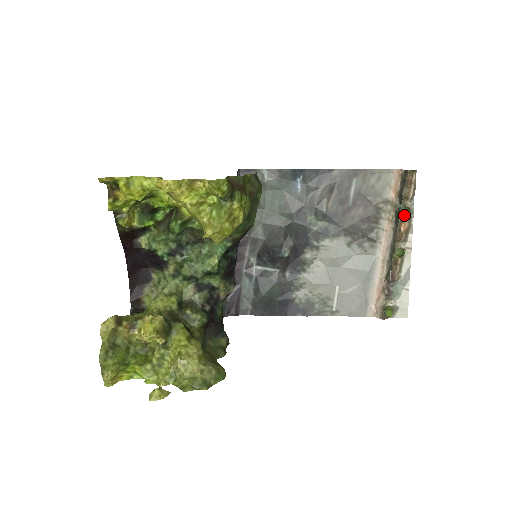
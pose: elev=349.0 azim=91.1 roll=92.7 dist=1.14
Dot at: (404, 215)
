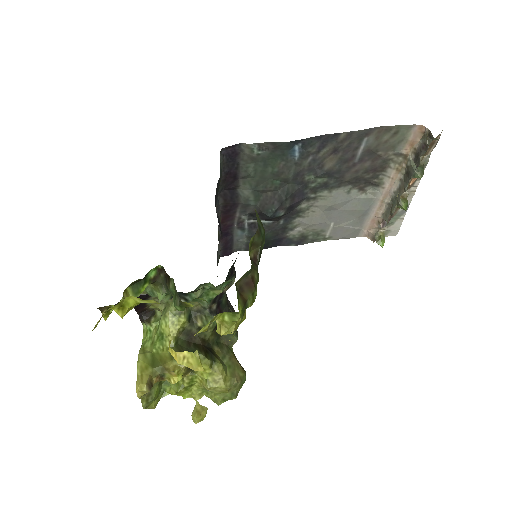
Dot at: (416, 175)
